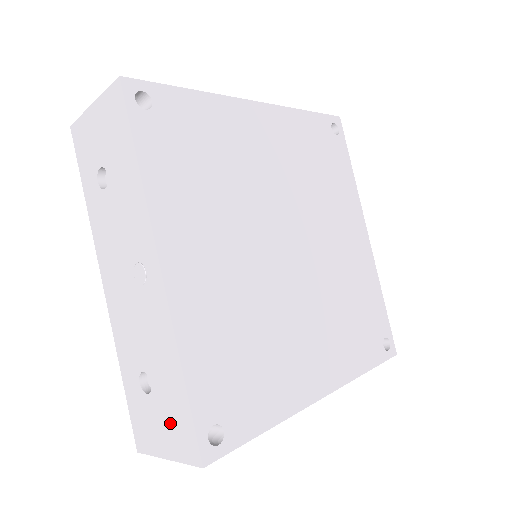
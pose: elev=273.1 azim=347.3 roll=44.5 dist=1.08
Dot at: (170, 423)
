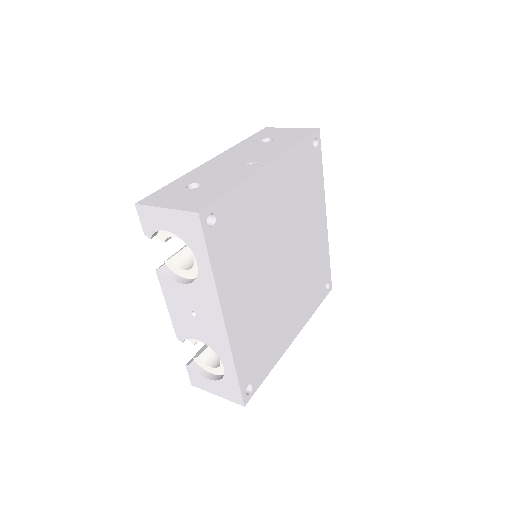
Dot at: (193, 198)
